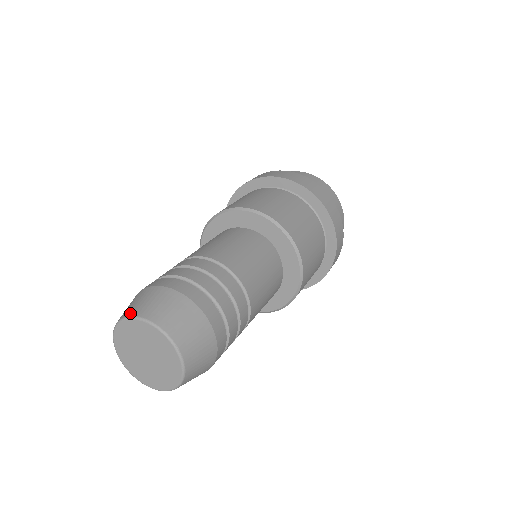
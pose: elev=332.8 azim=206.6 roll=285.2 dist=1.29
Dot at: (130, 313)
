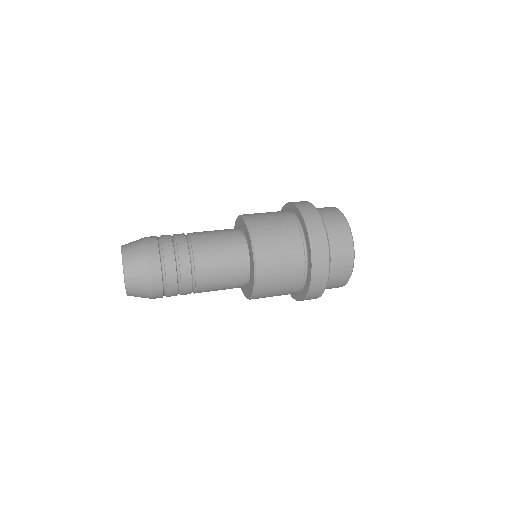
Dot at: occluded
